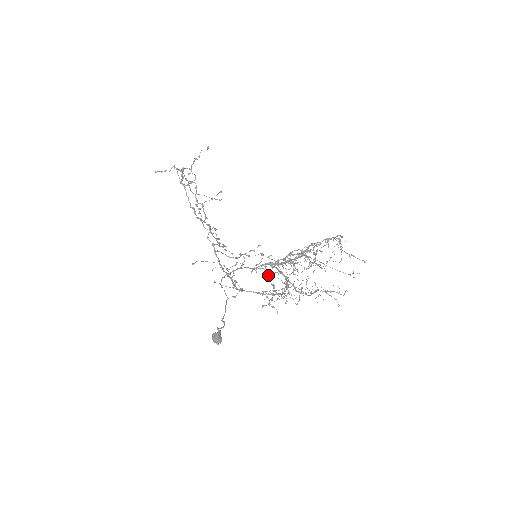
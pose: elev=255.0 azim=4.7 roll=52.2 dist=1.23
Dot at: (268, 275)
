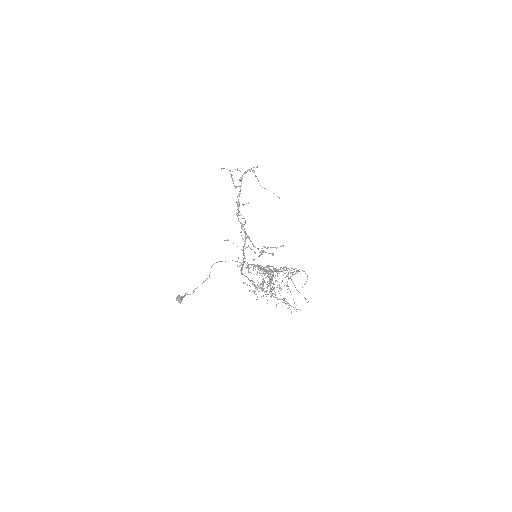
Dot at: (257, 273)
